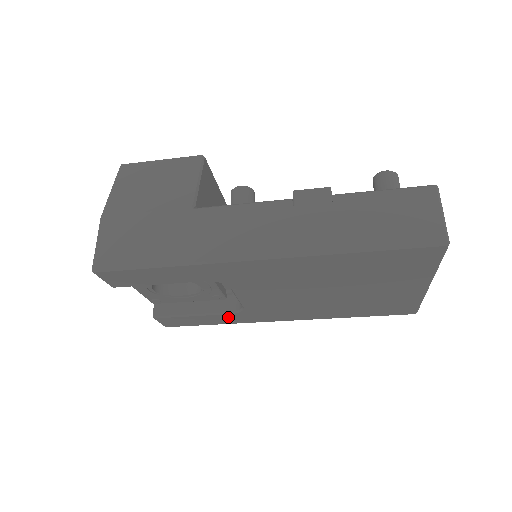
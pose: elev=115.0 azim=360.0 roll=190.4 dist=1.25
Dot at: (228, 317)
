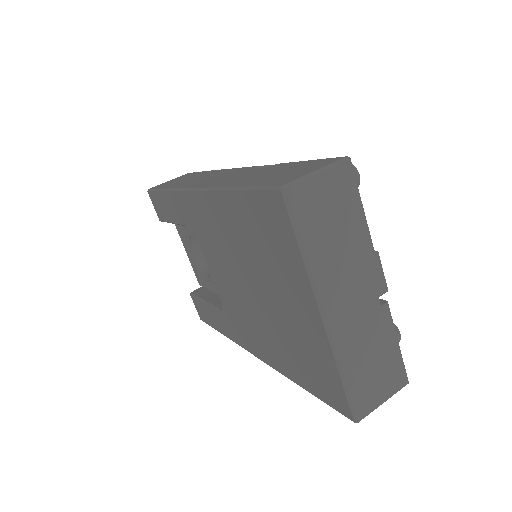
Dot at: (221, 319)
